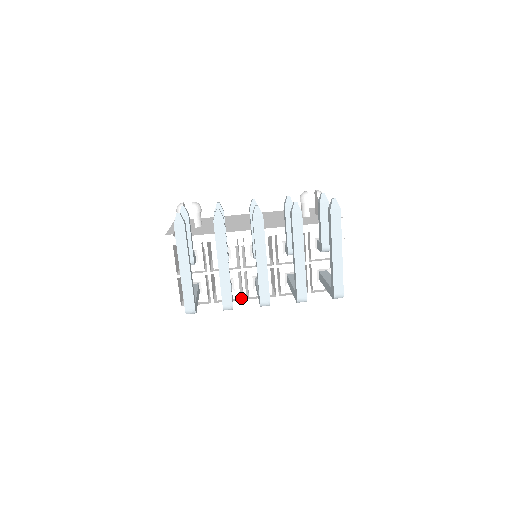
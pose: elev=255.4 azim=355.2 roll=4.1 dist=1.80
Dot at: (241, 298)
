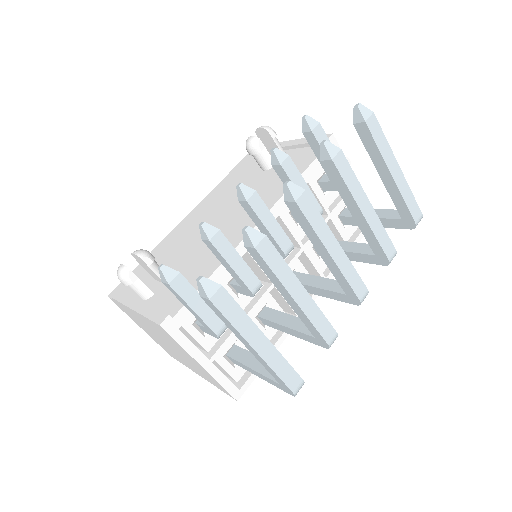
Dot at: occluded
